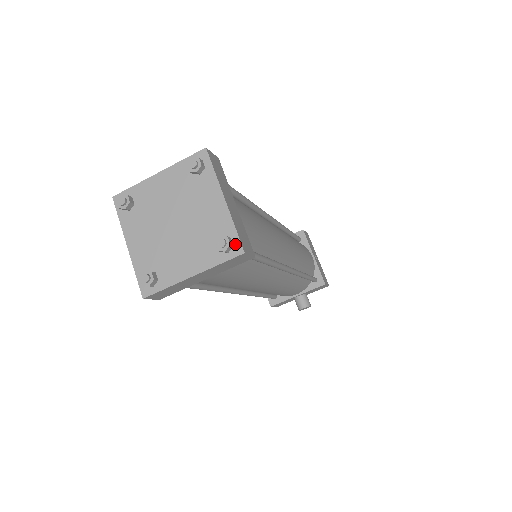
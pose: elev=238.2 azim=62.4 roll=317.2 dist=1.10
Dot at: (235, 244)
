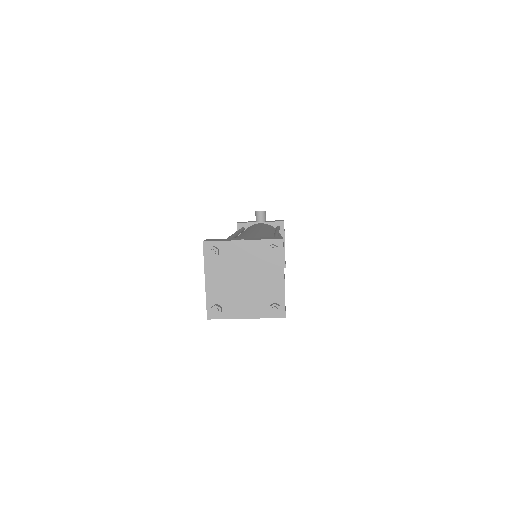
Dot at: (281, 310)
